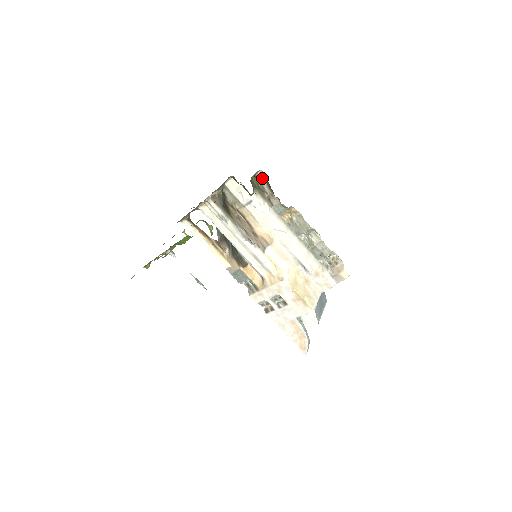
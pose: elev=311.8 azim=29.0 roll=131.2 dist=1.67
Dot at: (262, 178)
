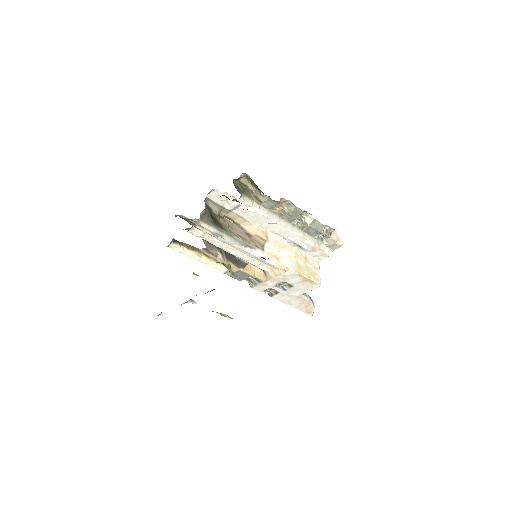
Dot at: (244, 178)
